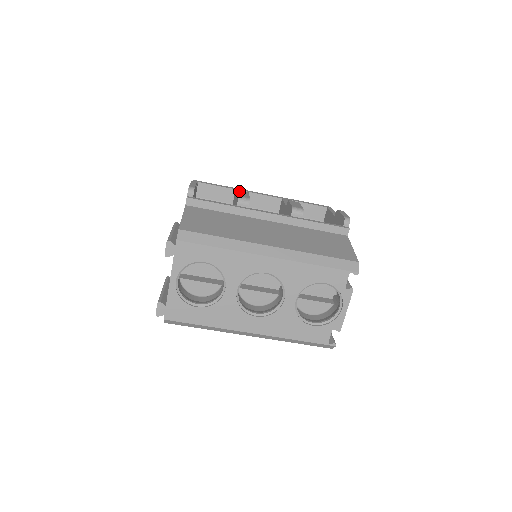
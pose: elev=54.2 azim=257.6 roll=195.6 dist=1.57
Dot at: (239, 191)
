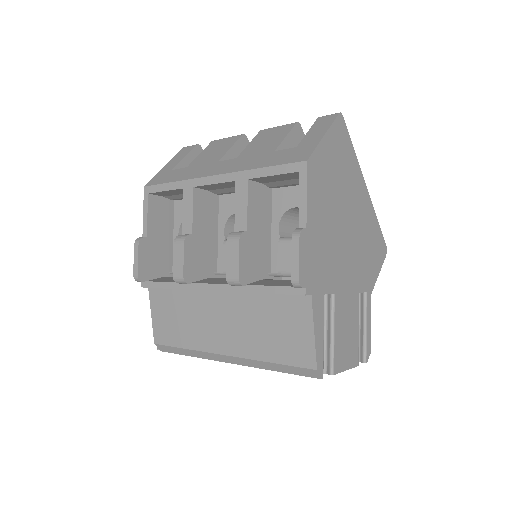
Dot at: (174, 248)
